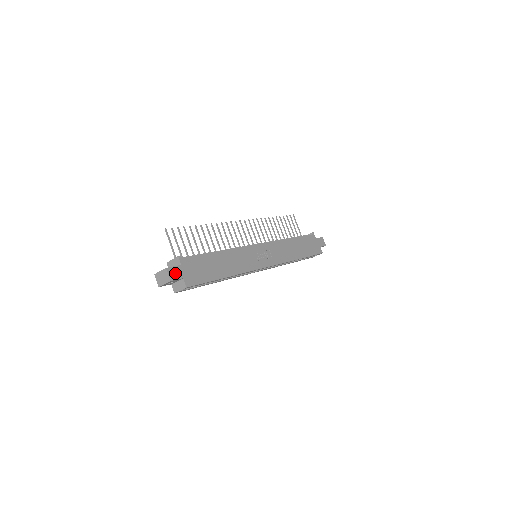
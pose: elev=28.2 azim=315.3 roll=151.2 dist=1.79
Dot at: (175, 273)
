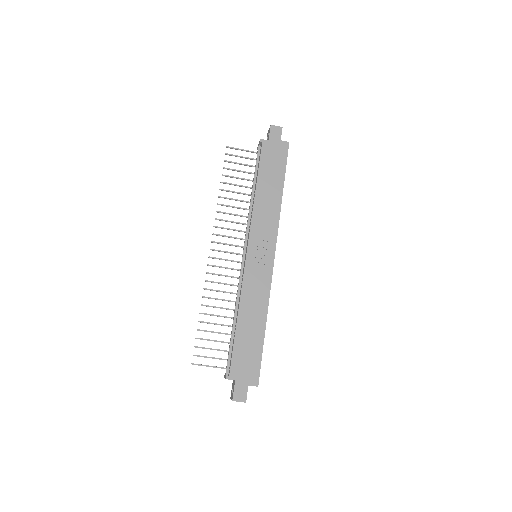
Dot at: (240, 393)
